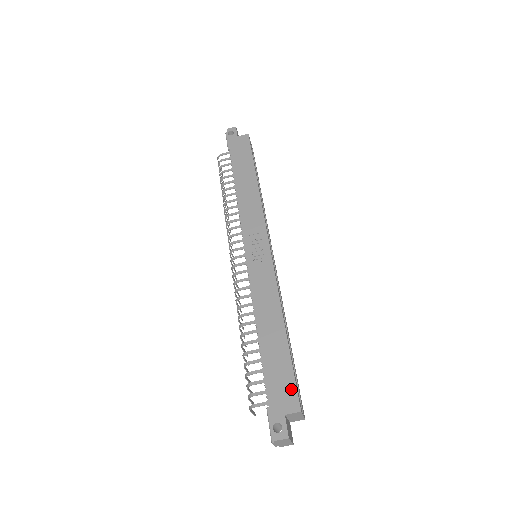
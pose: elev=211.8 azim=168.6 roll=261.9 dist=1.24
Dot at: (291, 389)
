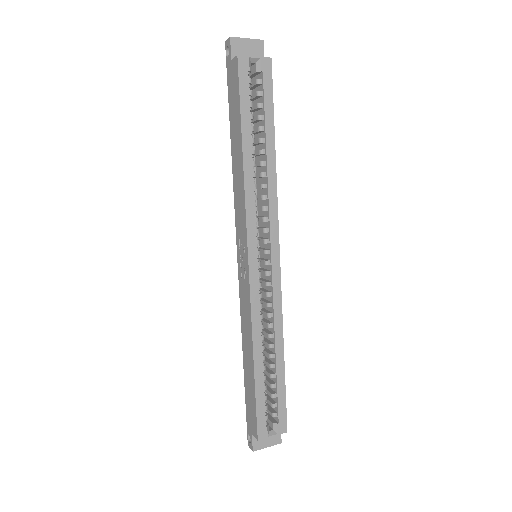
Dot at: (254, 419)
